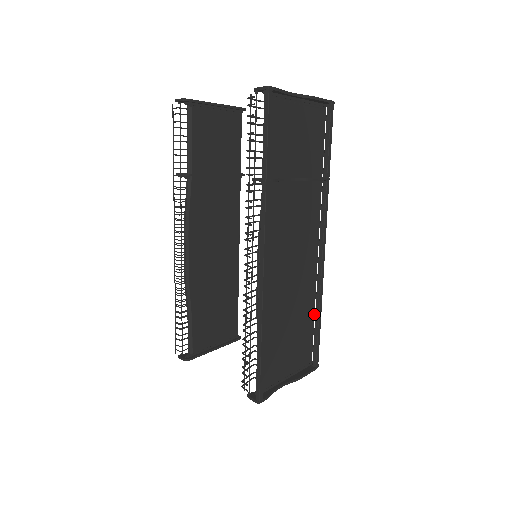
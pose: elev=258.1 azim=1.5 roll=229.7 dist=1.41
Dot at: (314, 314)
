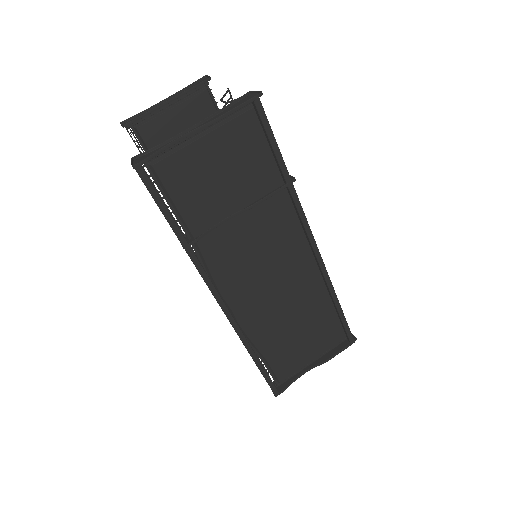
Dot at: (332, 302)
